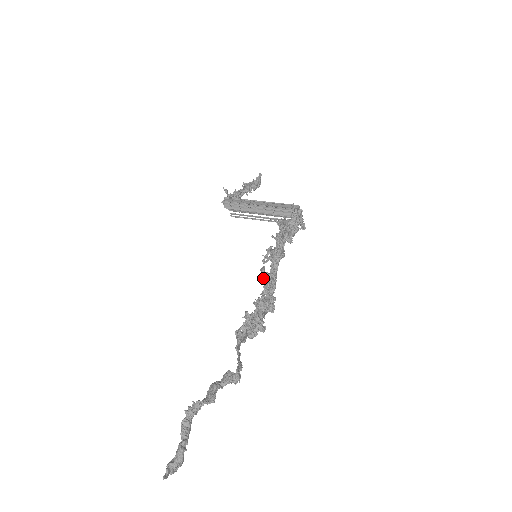
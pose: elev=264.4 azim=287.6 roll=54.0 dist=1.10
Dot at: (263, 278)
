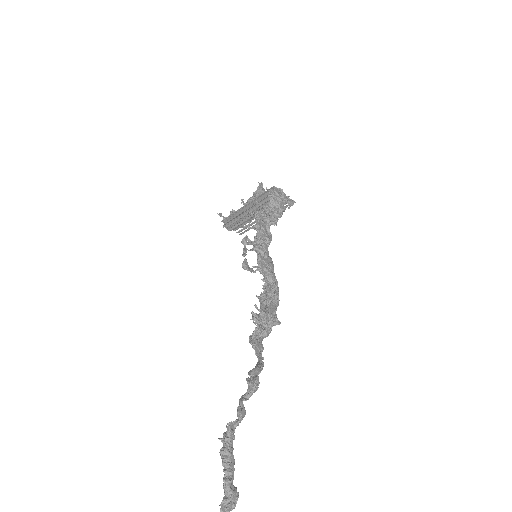
Dot at: occluded
